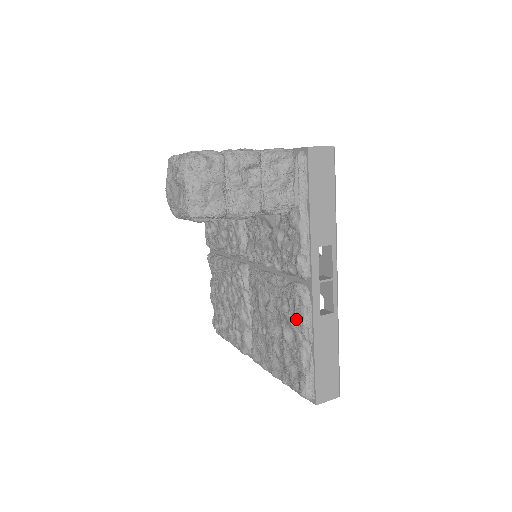
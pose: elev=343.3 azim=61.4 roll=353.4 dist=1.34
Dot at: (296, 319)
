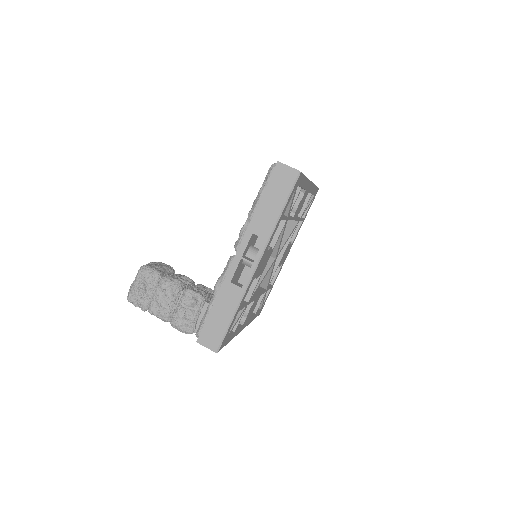
Dot at: occluded
